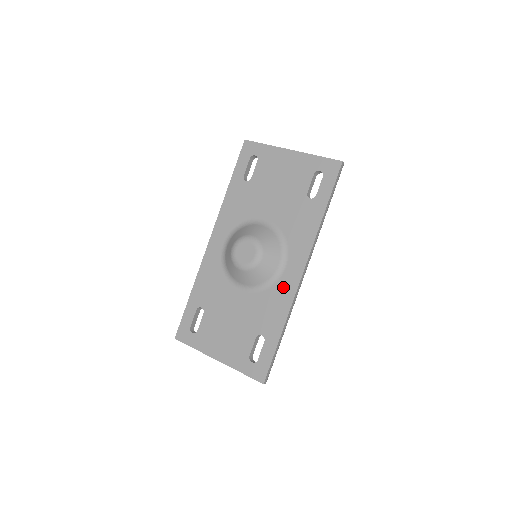
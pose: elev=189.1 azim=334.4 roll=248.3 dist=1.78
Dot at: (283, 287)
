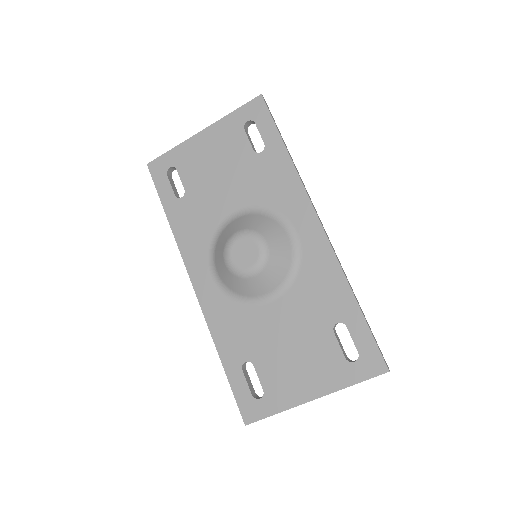
Dot at: (313, 255)
